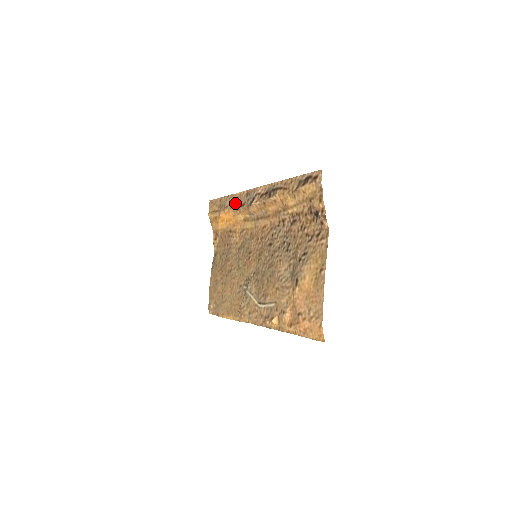
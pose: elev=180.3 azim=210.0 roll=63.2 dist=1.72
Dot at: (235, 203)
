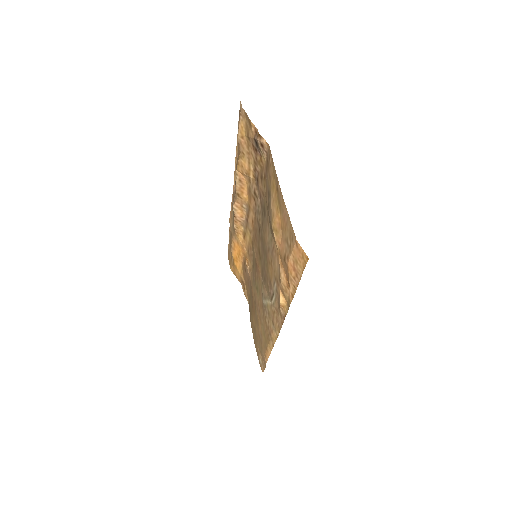
Dot at: (232, 229)
